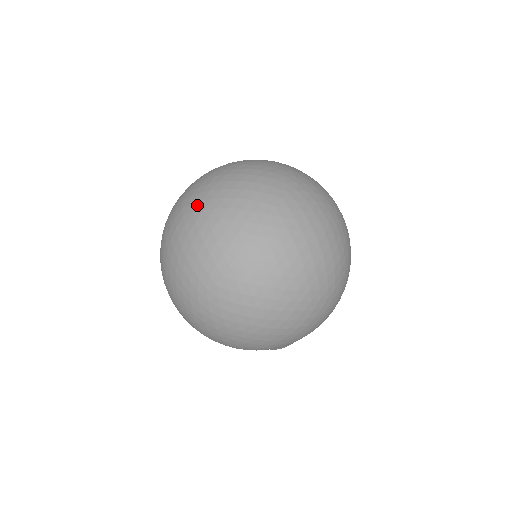
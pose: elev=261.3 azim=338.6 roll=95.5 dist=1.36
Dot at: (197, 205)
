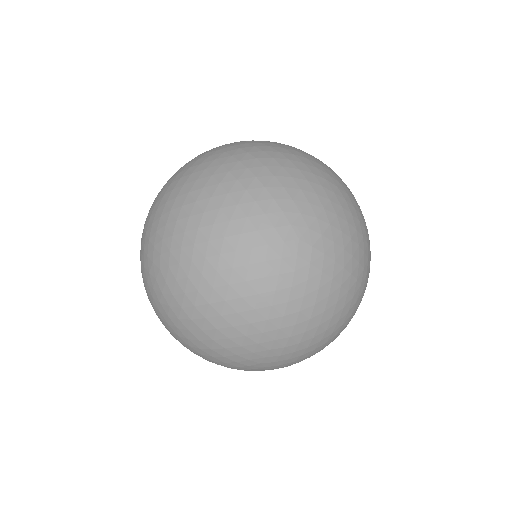
Dot at: (195, 297)
